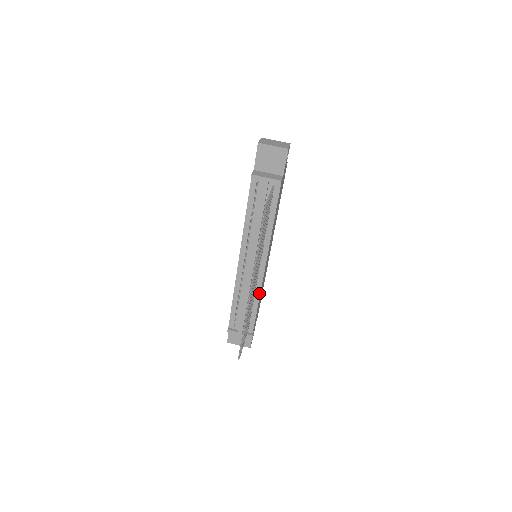
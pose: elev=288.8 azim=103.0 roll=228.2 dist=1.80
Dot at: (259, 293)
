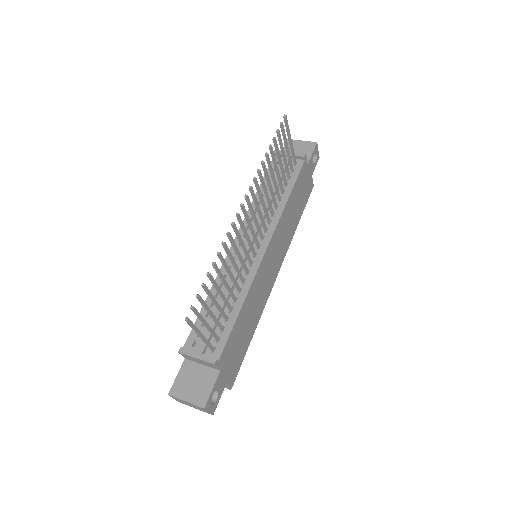
Dot at: (248, 288)
